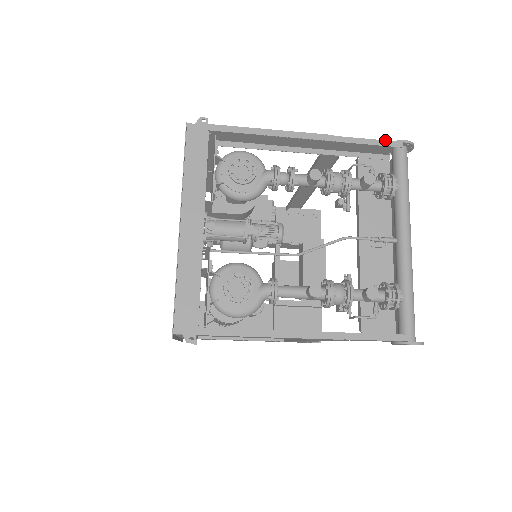
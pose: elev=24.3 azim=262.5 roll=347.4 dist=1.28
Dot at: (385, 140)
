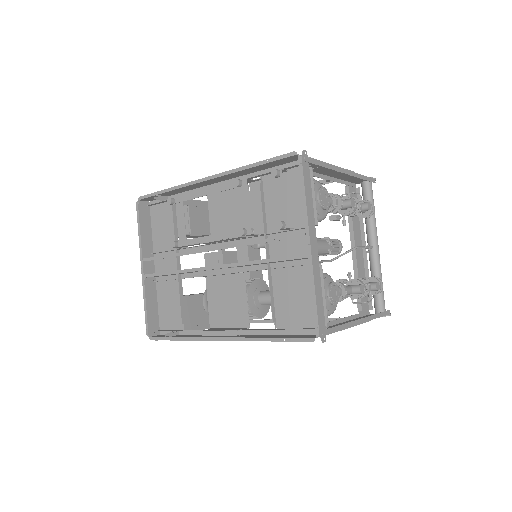
Dot at: occluded
